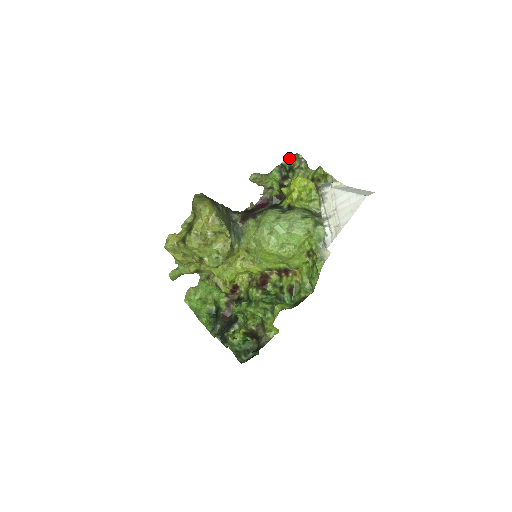
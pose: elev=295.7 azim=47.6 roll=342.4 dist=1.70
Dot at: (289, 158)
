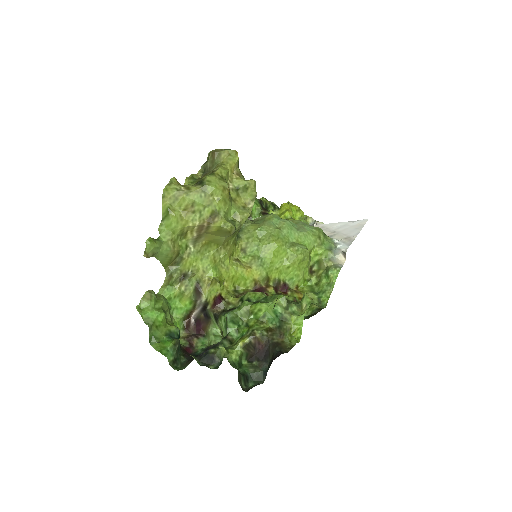
Dot at: (265, 199)
